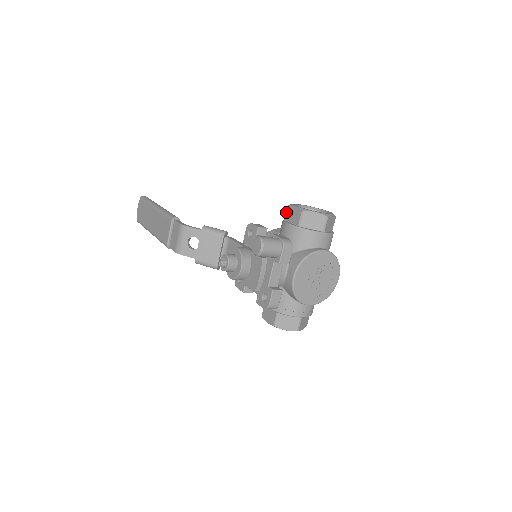
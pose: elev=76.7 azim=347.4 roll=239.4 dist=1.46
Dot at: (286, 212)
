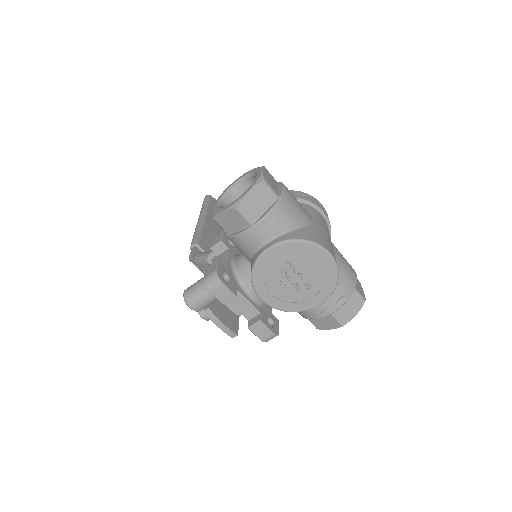
Dot at: occluded
